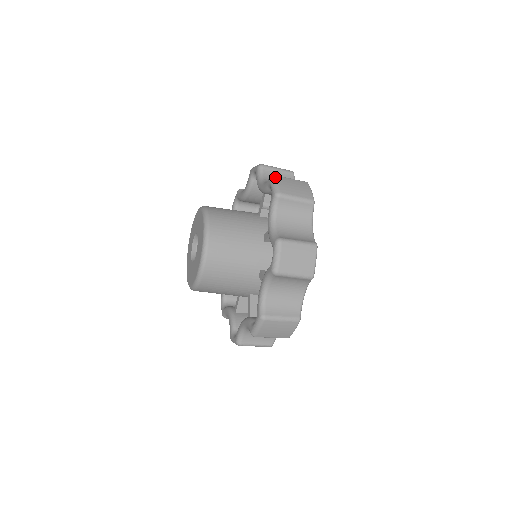
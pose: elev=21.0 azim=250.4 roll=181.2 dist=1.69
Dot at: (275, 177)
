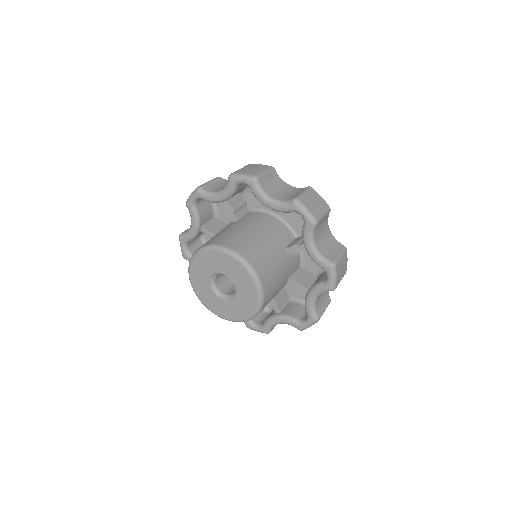
Dot at: (336, 269)
